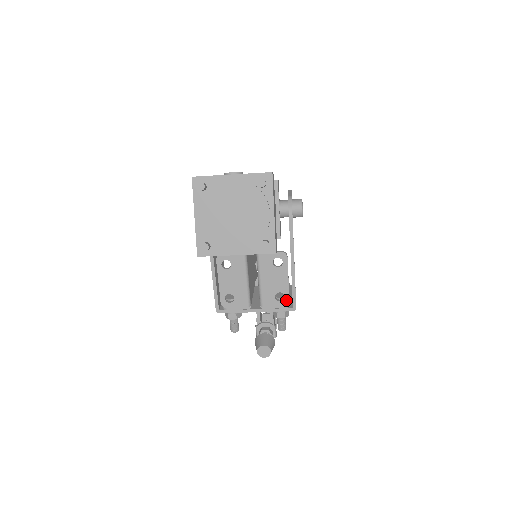
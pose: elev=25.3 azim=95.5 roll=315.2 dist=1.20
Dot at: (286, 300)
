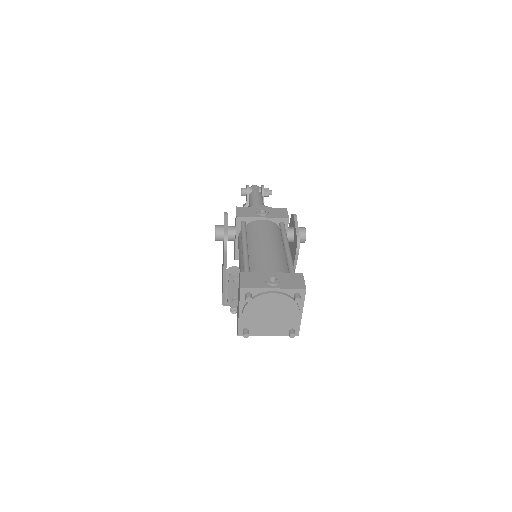
Dot at: occluded
